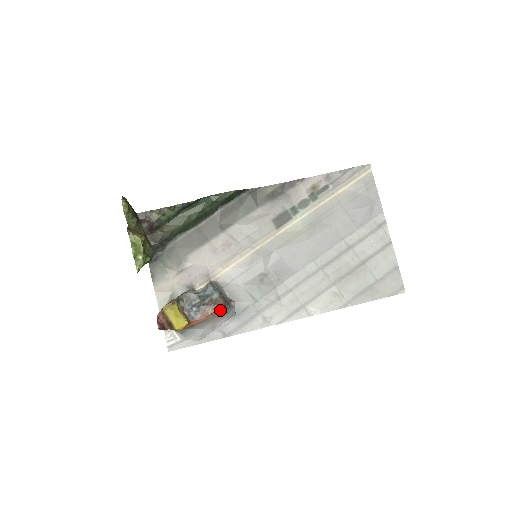
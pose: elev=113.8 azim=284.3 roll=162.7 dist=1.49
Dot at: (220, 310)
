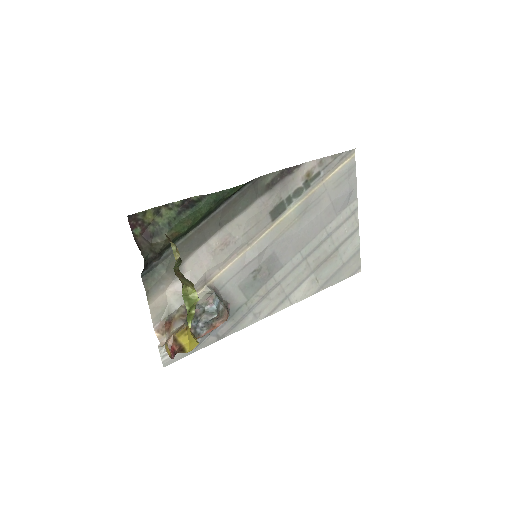
Dot at: occluded
